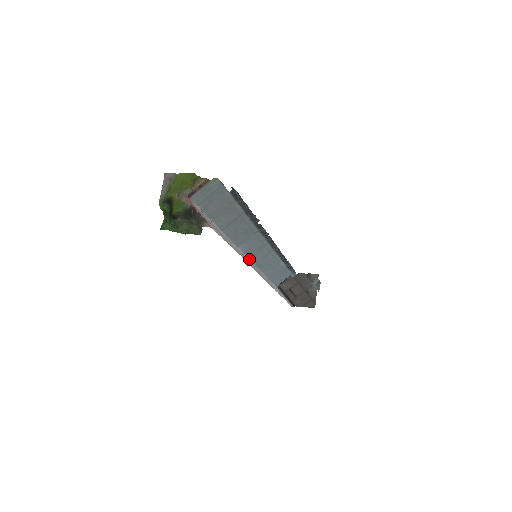
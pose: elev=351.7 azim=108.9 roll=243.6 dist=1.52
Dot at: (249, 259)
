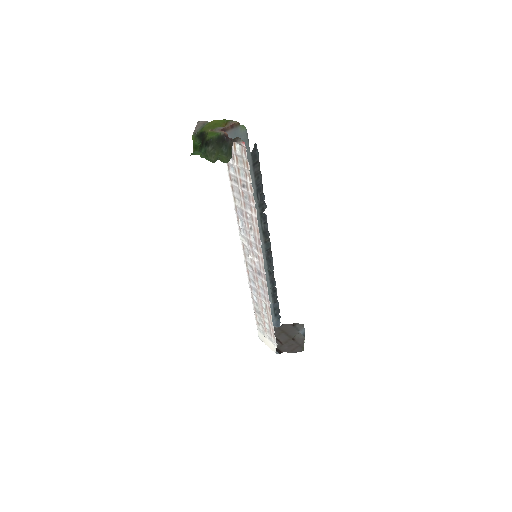
Dot at: (246, 268)
